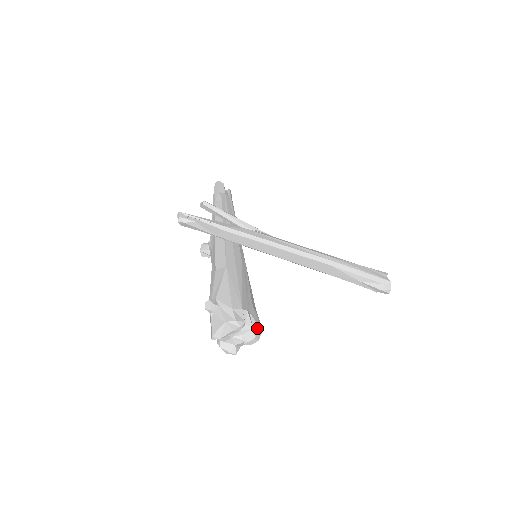
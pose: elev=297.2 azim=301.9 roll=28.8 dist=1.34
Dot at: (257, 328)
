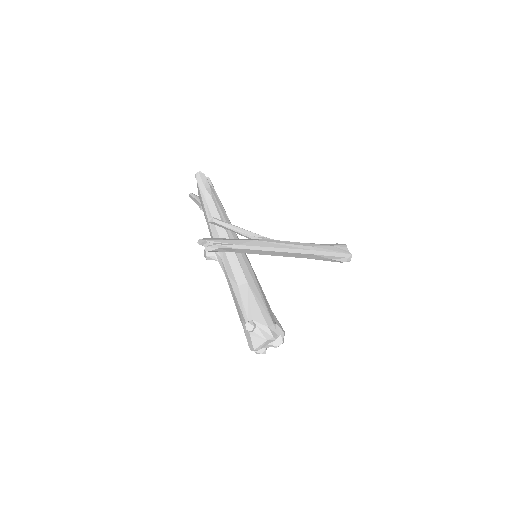
Dot at: (283, 334)
